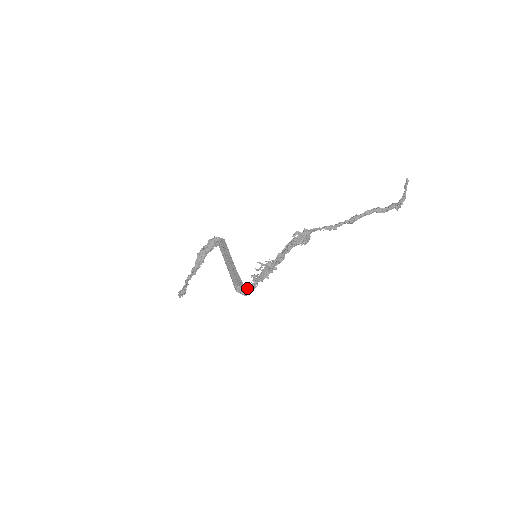
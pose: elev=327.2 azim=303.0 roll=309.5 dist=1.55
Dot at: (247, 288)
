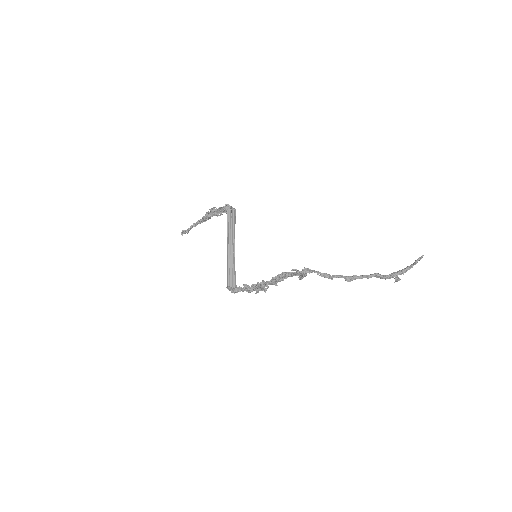
Dot at: (237, 289)
